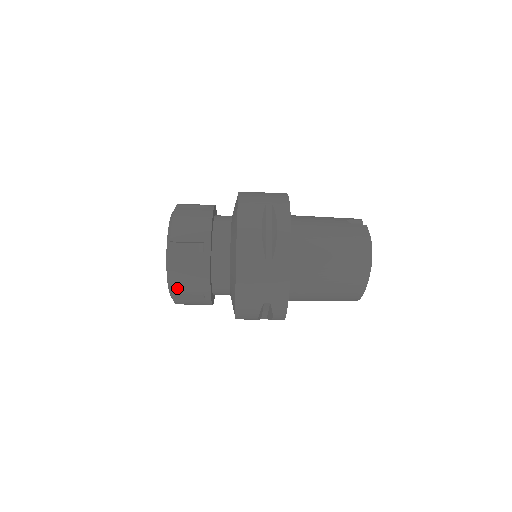
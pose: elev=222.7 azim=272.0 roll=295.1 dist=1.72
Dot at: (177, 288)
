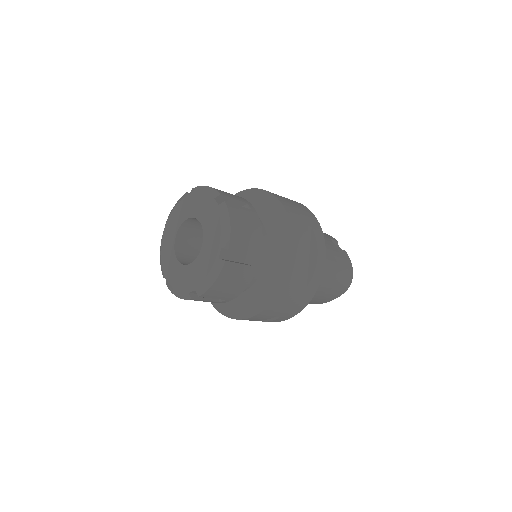
Dot at: (209, 294)
